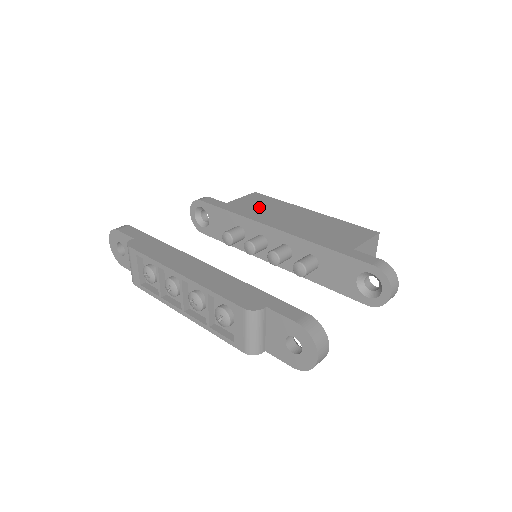
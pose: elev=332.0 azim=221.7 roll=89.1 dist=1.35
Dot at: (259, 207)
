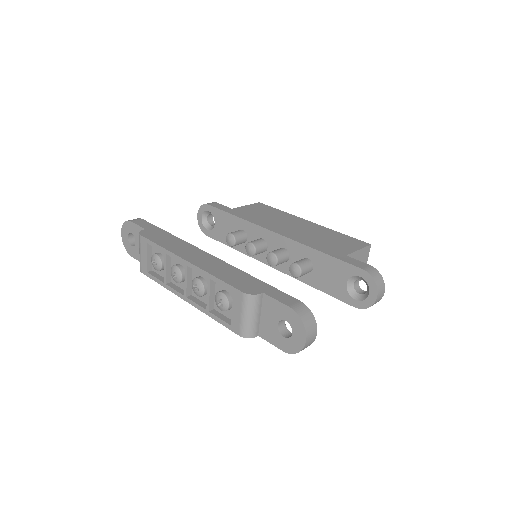
Dot at: (262, 214)
